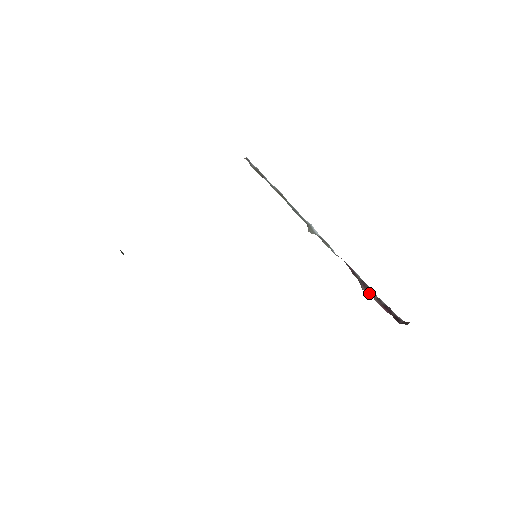
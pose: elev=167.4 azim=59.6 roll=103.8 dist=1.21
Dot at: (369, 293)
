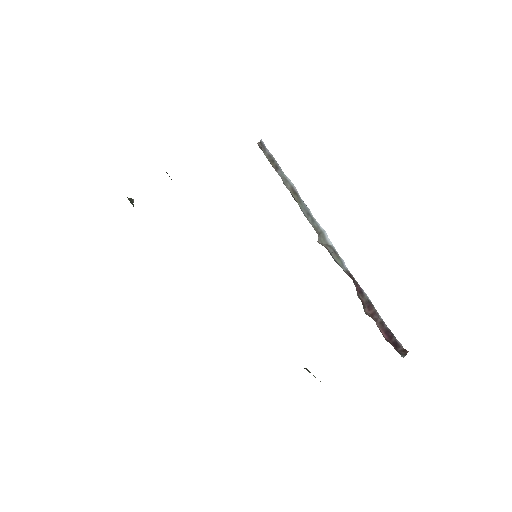
Dot at: (372, 315)
